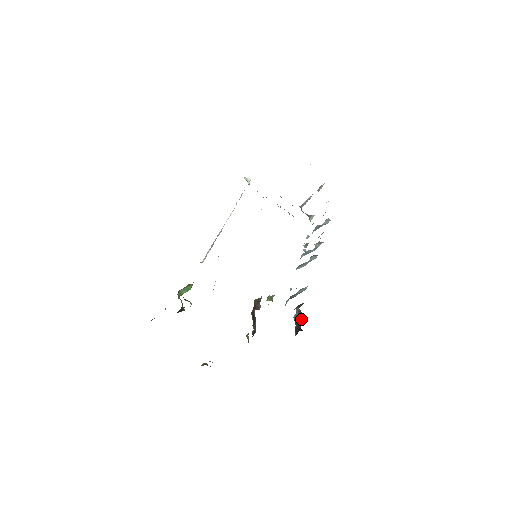
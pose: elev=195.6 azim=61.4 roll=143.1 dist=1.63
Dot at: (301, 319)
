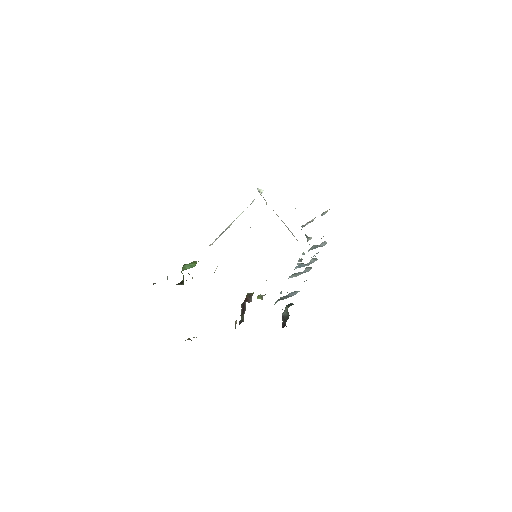
Dot at: (288, 318)
